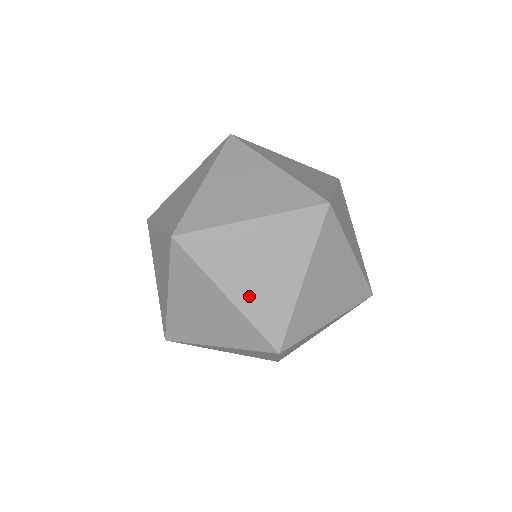
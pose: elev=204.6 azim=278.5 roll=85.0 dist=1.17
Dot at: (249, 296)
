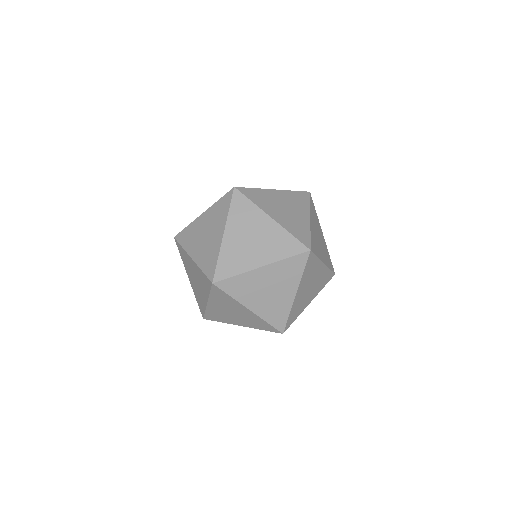
Dot at: (200, 254)
